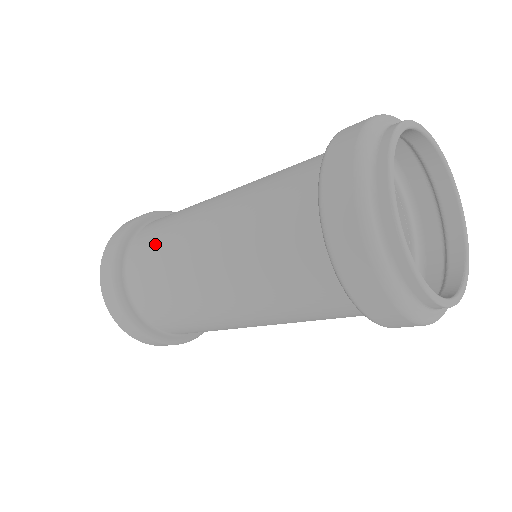
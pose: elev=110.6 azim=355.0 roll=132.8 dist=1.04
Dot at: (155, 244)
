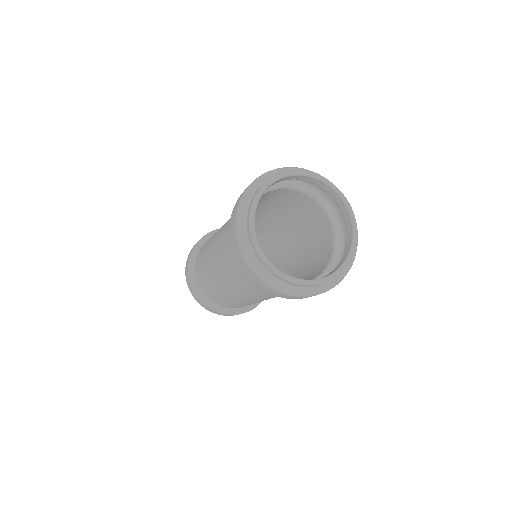
Dot at: occluded
